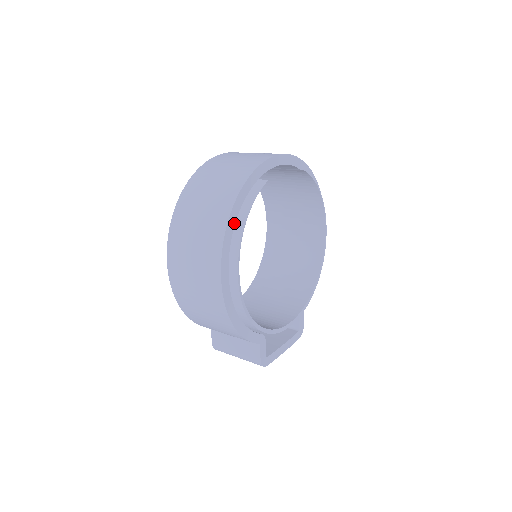
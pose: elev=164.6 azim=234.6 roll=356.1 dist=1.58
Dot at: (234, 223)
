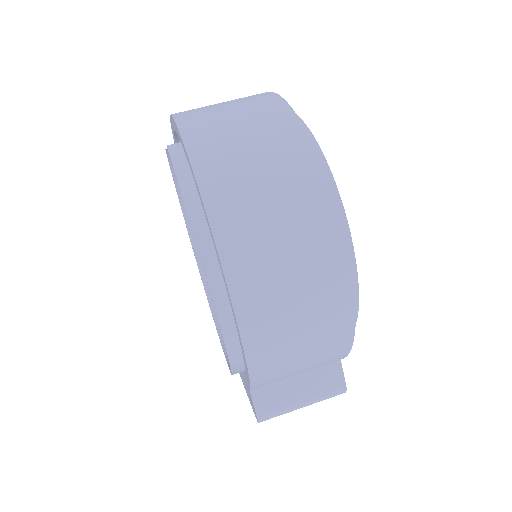
Dot at: occluded
